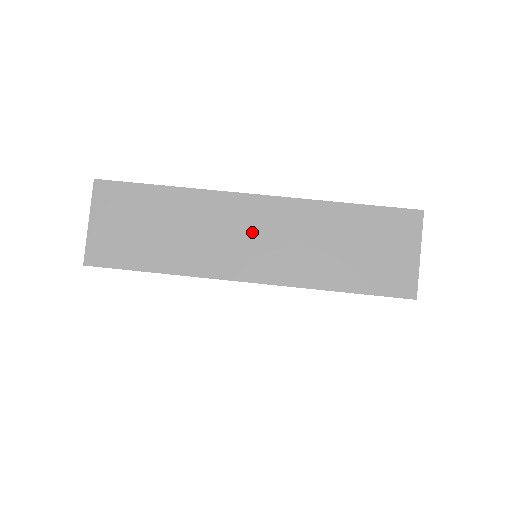
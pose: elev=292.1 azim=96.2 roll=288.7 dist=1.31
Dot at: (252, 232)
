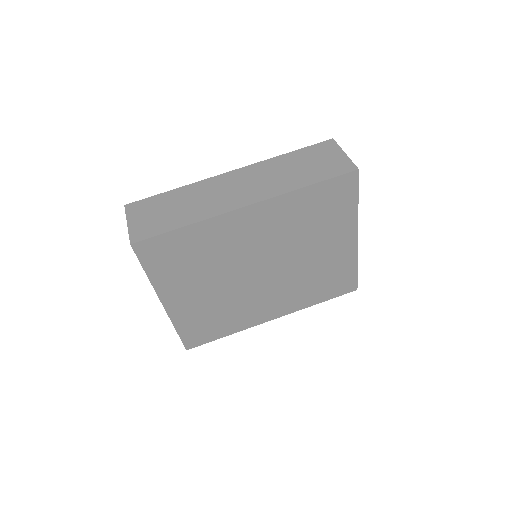
Dot at: (237, 185)
